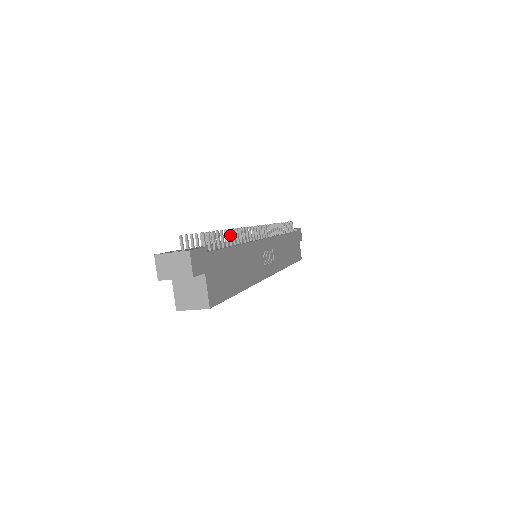
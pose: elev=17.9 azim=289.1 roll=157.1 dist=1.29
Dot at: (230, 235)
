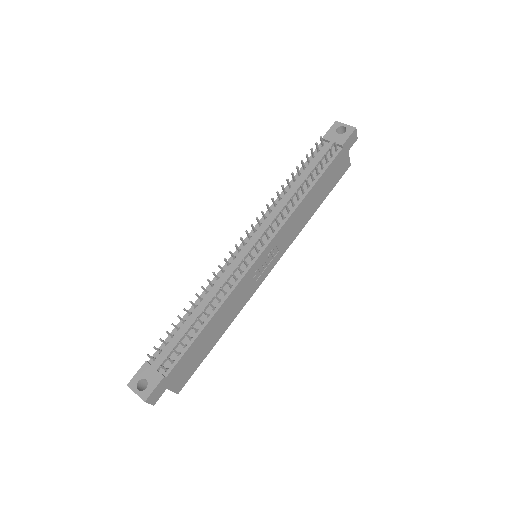
Dot at: (199, 321)
